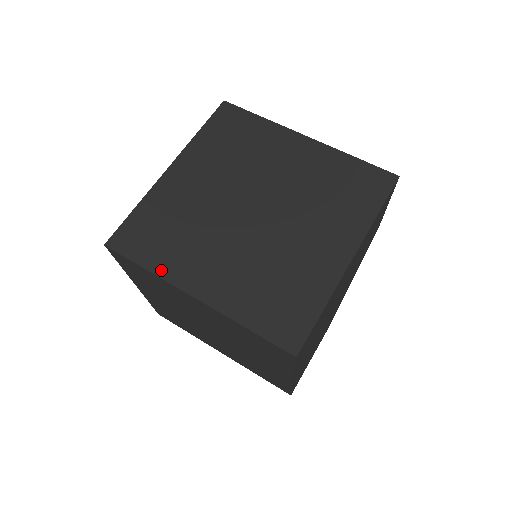
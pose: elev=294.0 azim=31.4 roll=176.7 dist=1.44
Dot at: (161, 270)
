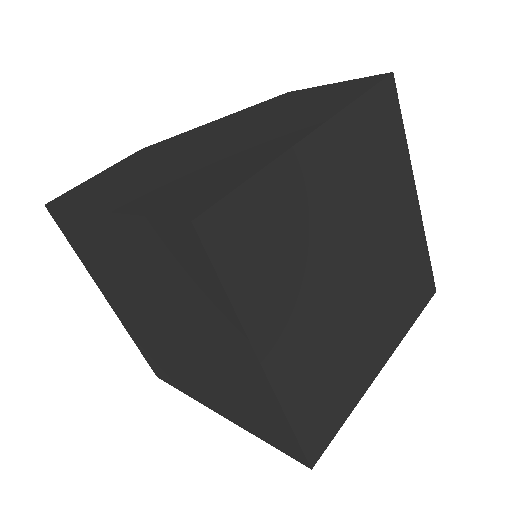
Dot at: (356, 399)
